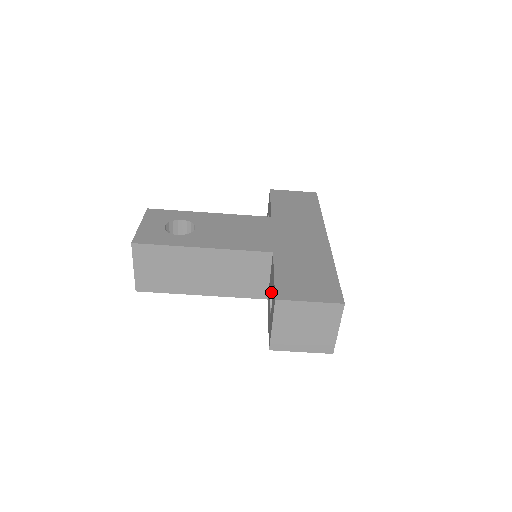
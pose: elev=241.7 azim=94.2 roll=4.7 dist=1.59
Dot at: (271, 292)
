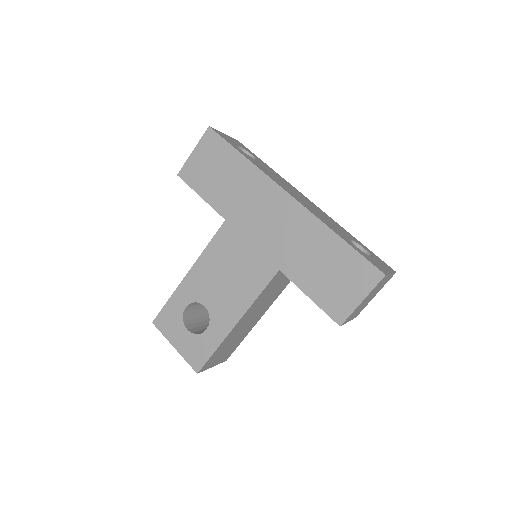
Dot at: occluded
